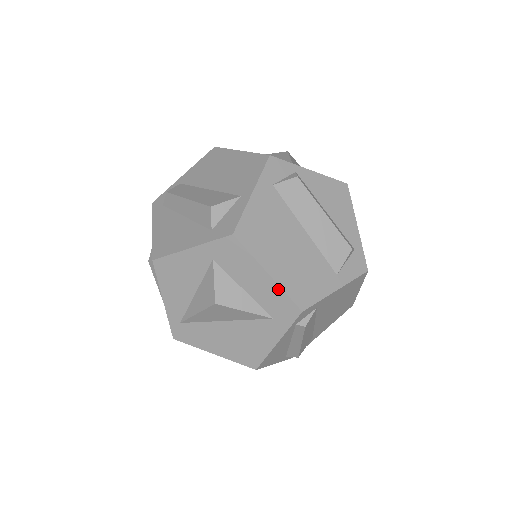
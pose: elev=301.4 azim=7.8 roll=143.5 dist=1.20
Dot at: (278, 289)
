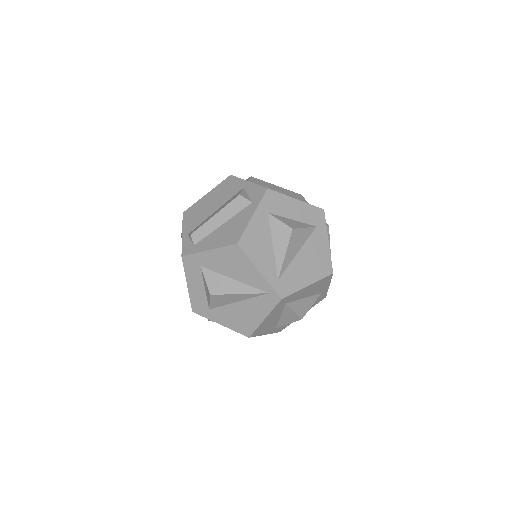
Dot at: (306, 205)
